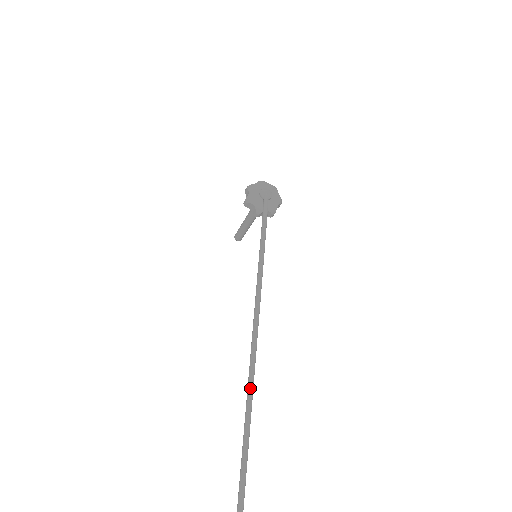
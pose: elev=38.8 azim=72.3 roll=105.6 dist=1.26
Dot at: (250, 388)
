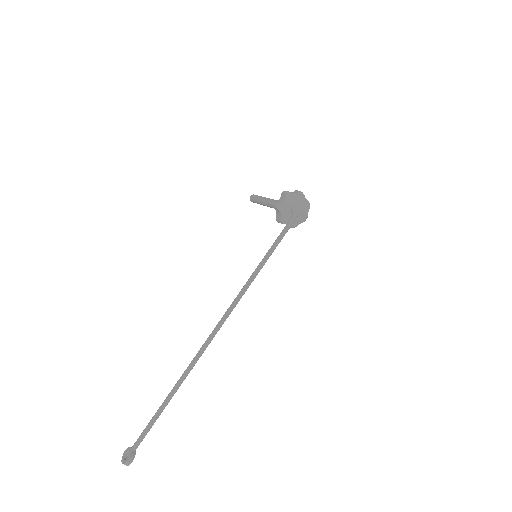
Dot at: (190, 368)
